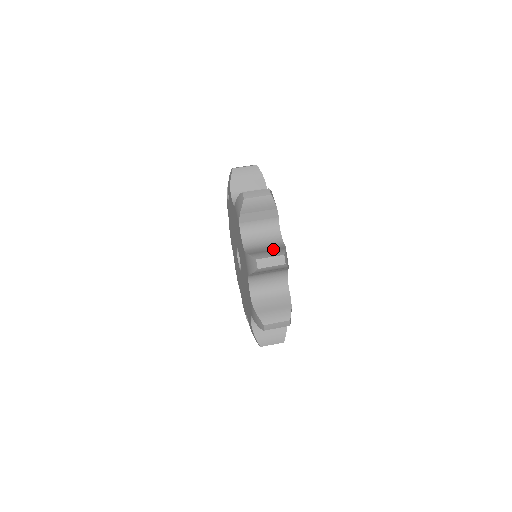
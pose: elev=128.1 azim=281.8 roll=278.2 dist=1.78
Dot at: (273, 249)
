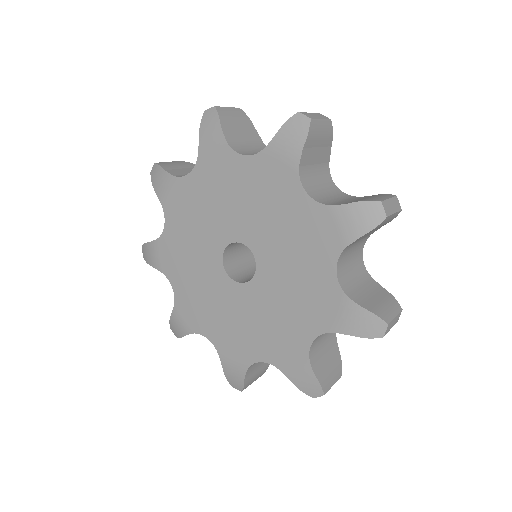
Dot at: occluded
